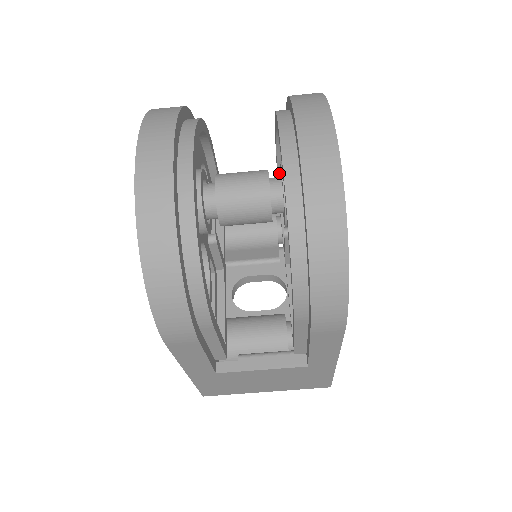
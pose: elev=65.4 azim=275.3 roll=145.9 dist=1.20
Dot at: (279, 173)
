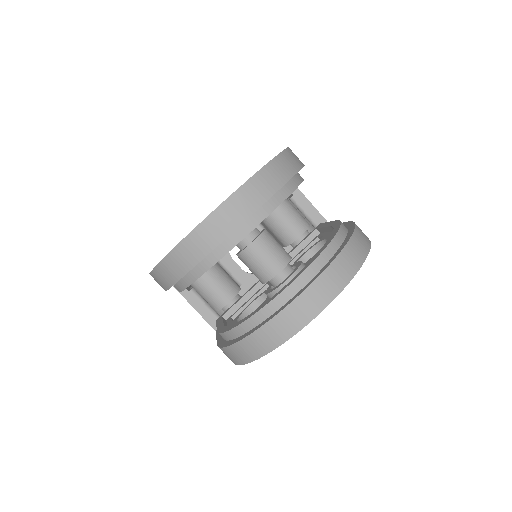
Dot at: (324, 228)
